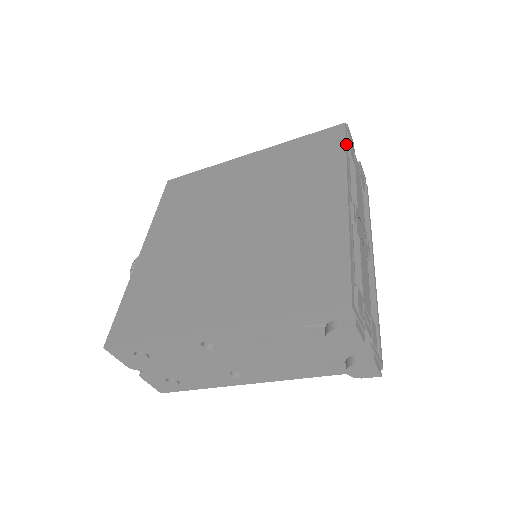
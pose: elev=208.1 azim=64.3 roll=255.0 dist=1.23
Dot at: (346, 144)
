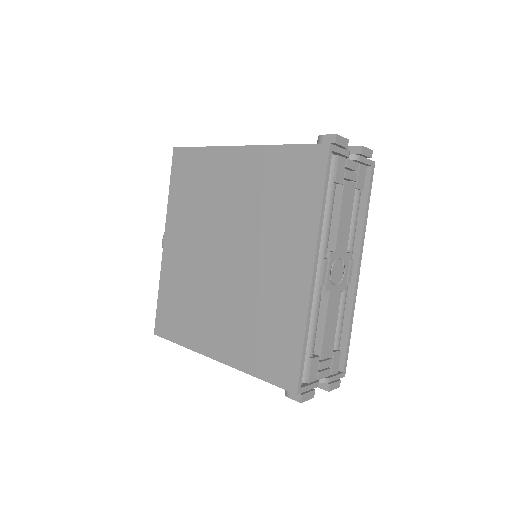
Dot at: (325, 185)
